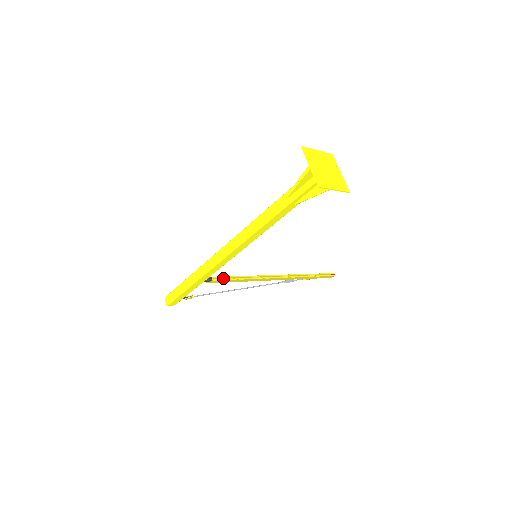
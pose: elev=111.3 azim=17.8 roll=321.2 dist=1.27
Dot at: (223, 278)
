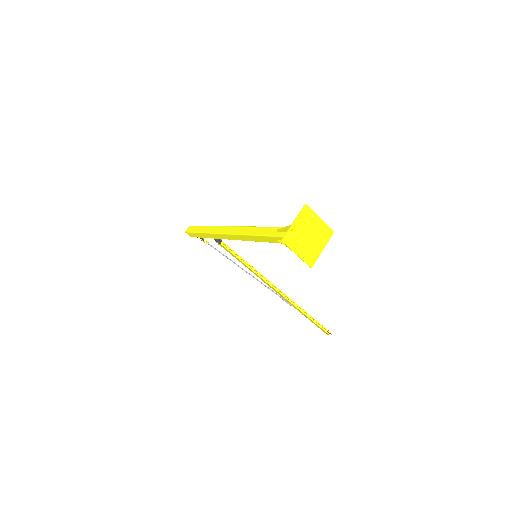
Dot at: (232, 250)
